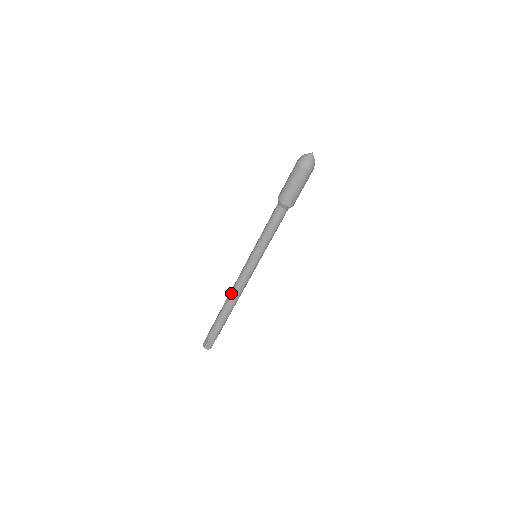
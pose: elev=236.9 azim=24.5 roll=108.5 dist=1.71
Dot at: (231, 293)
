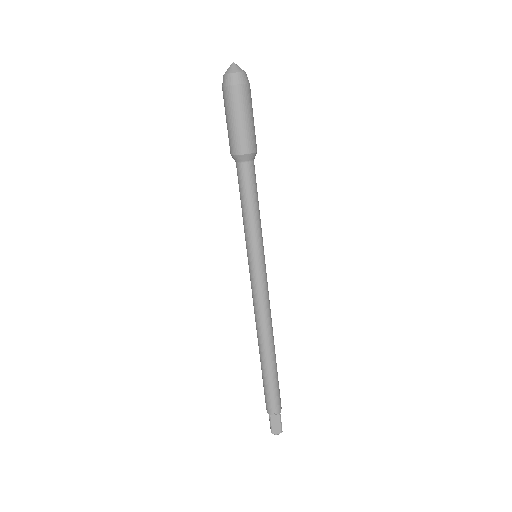
Dot at: (256, 329)
